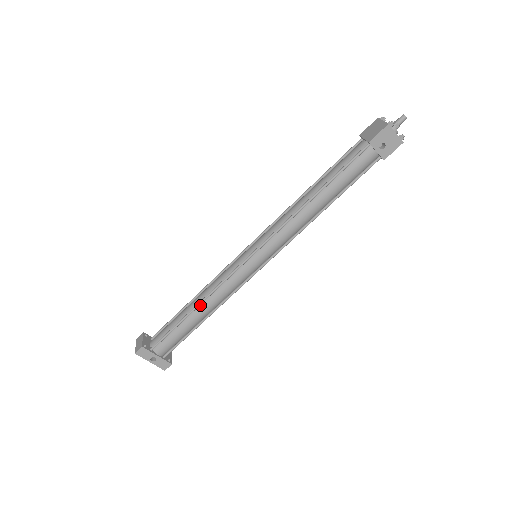
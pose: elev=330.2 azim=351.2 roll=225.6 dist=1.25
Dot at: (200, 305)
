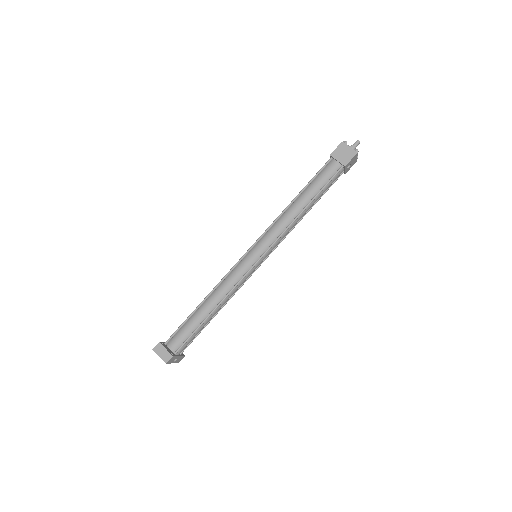
Dot at: (217, 306)
